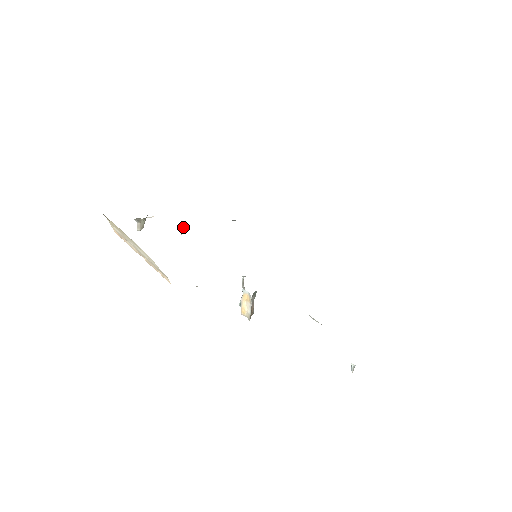
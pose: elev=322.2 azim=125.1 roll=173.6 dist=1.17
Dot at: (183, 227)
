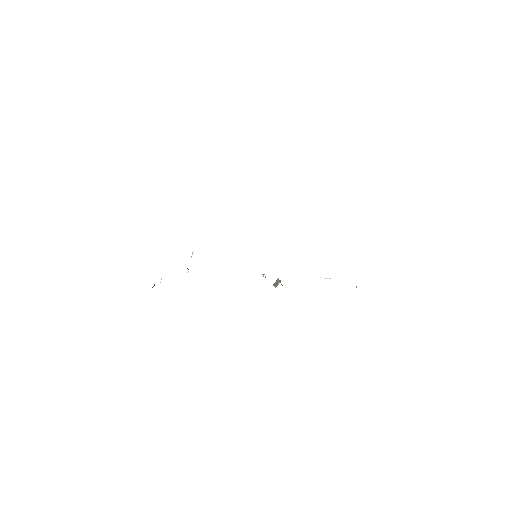
Dot at: occluded
